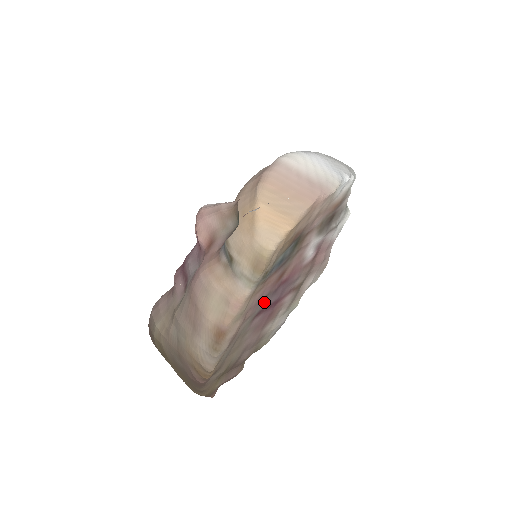
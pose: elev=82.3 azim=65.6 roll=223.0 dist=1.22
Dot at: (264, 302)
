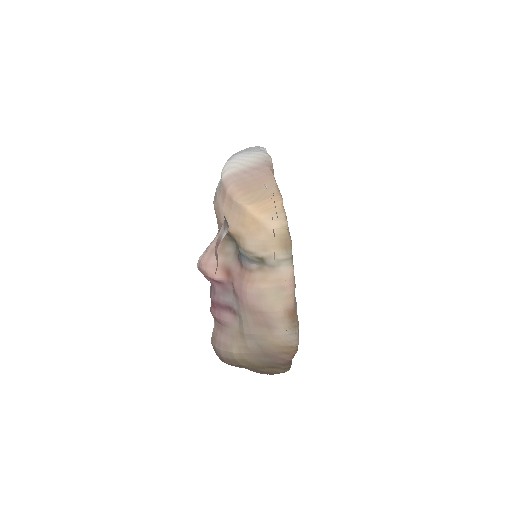
Dot at: occluded
